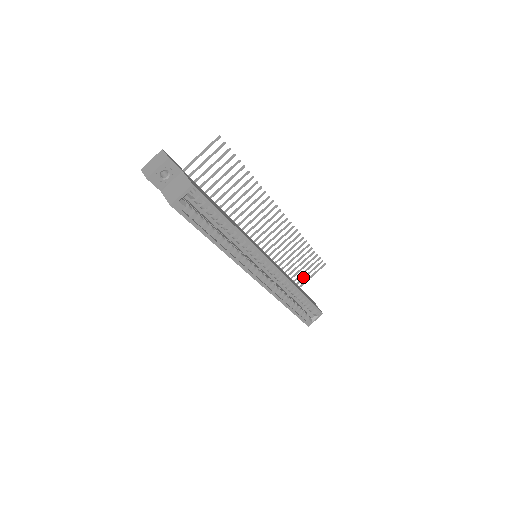
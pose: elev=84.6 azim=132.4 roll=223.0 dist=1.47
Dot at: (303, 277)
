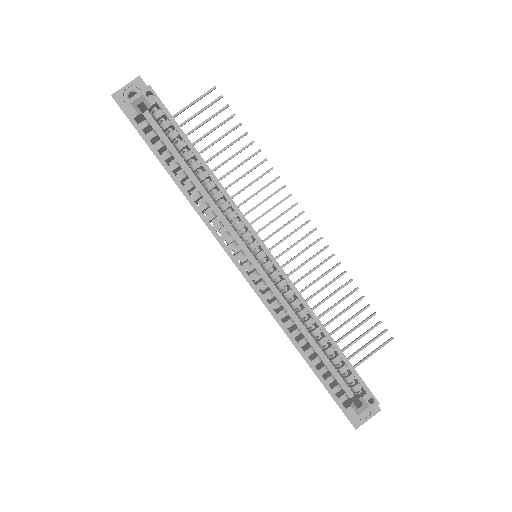
Dot at: (354, 352)
